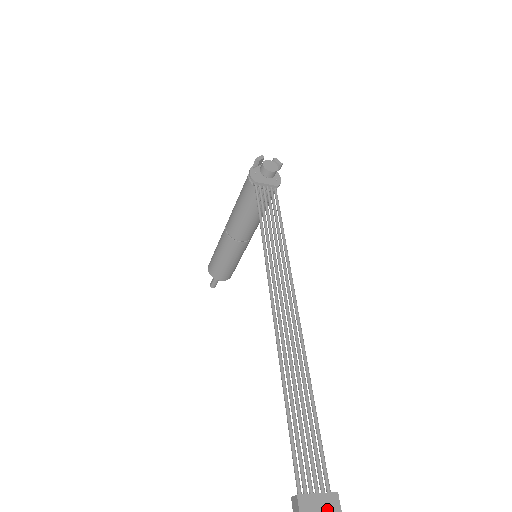
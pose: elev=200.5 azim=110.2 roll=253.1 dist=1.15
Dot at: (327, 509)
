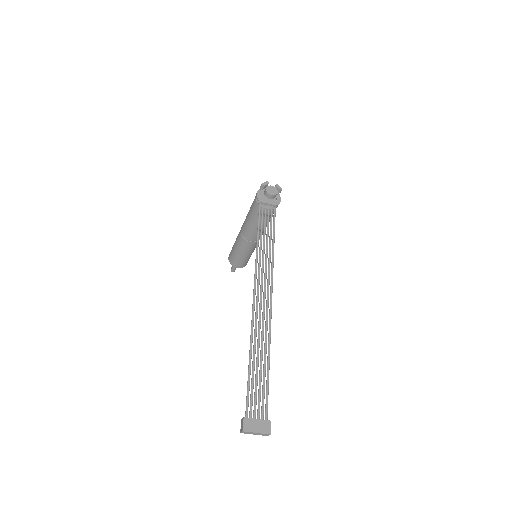
Dot at: (262, 429)
